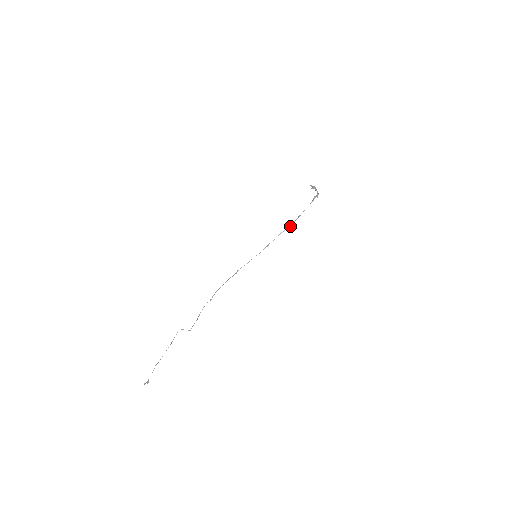
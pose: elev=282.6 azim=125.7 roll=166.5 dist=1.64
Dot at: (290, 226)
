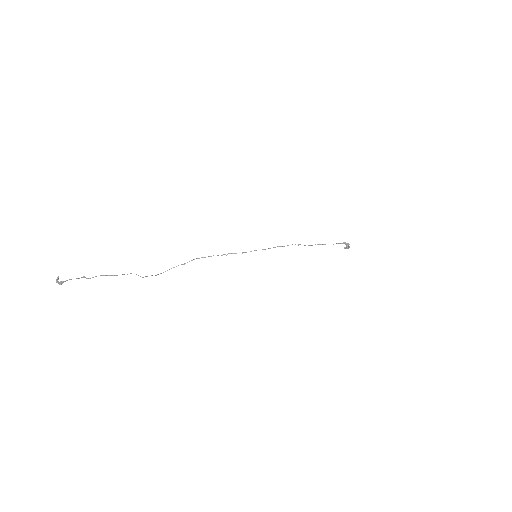
Dot at: occluded
